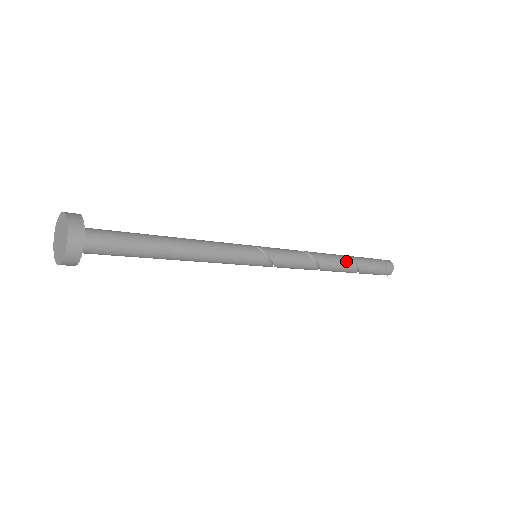
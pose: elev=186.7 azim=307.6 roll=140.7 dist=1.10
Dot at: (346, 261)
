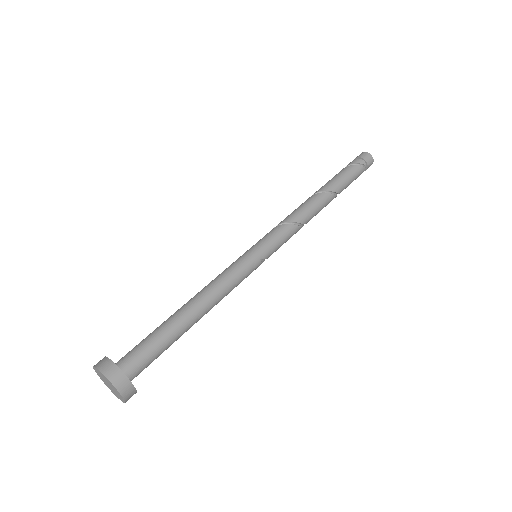
Dot at: occluded
